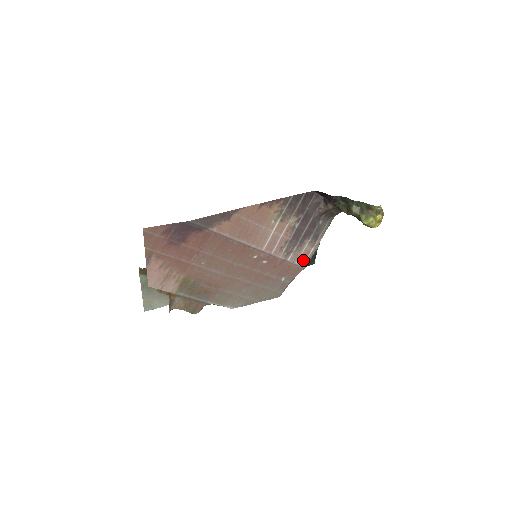
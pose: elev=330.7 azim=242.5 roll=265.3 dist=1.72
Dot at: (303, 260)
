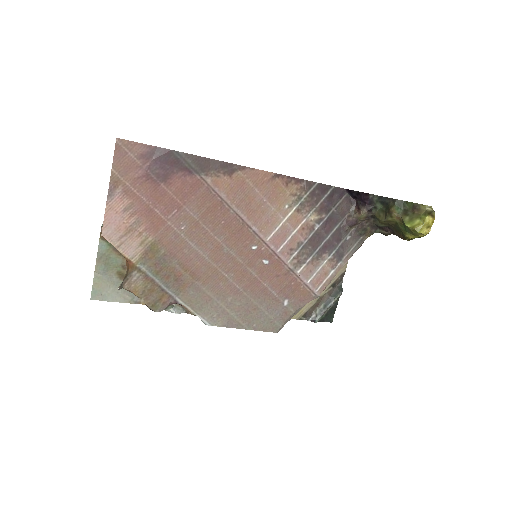
Dot at: (317, 283)
